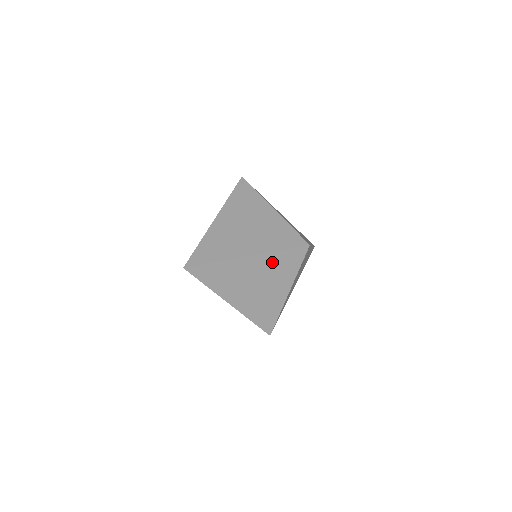
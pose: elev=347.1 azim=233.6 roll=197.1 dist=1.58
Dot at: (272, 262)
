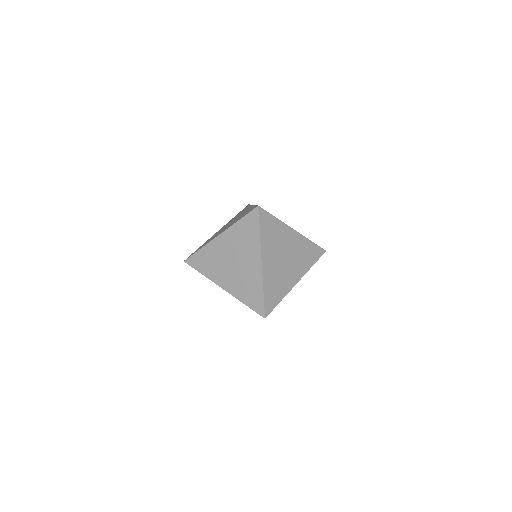
Dot at: (238, 233)
